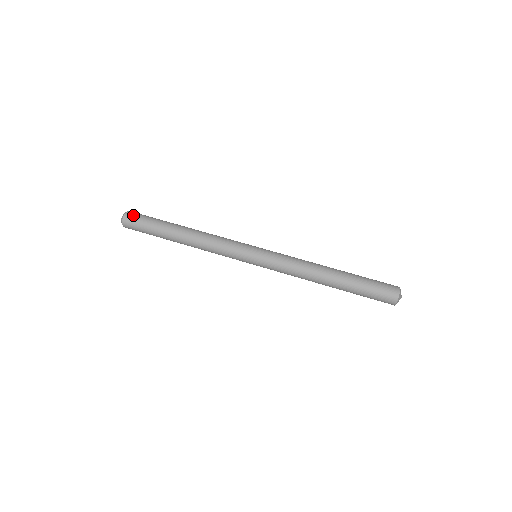
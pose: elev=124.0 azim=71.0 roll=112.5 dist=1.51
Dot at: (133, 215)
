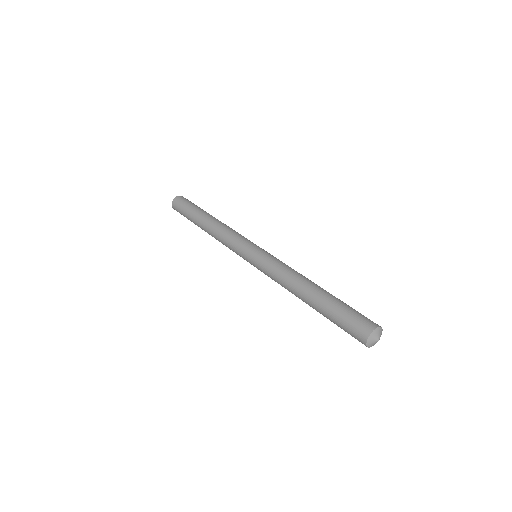
Dot at: (187, 199)
